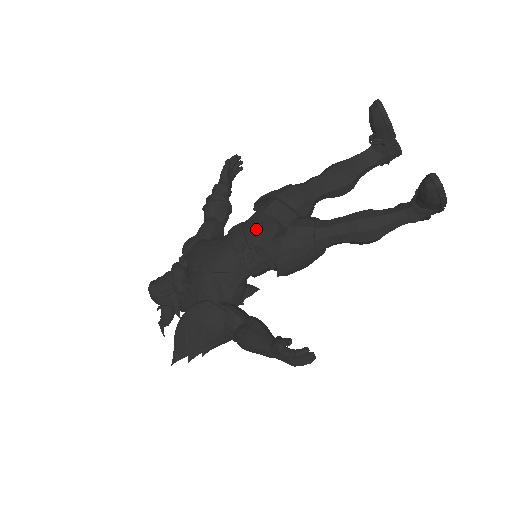
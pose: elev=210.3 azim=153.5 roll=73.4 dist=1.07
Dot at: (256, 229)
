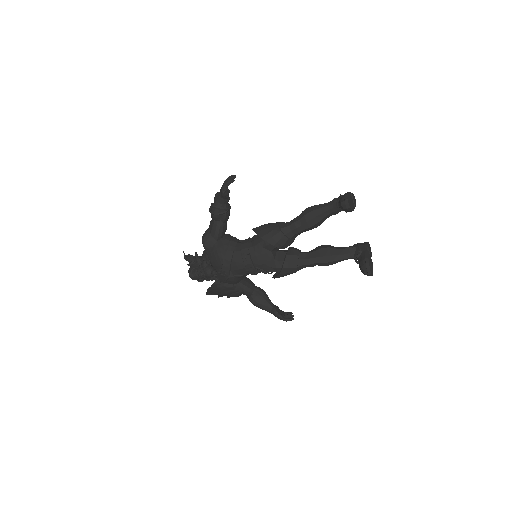
Dot at: (260, 260)
